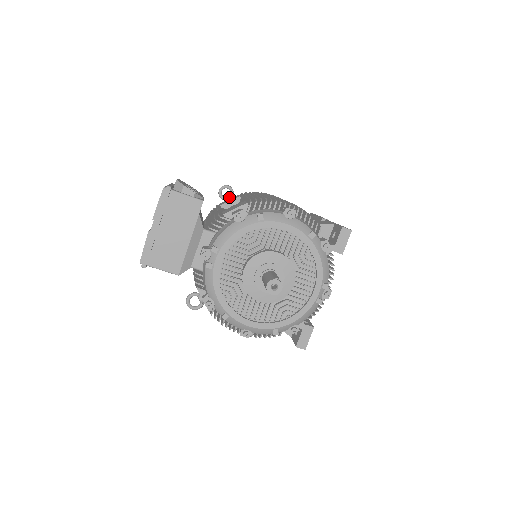
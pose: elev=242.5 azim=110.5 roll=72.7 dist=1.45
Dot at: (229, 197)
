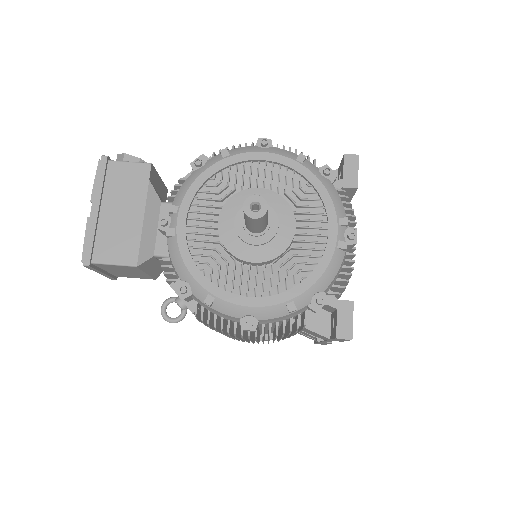
Dot at: occluded
